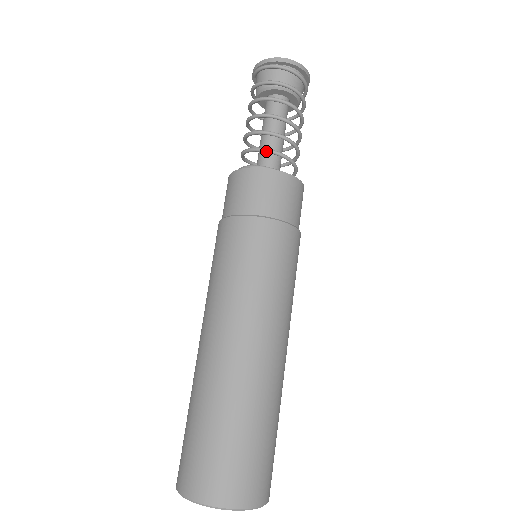
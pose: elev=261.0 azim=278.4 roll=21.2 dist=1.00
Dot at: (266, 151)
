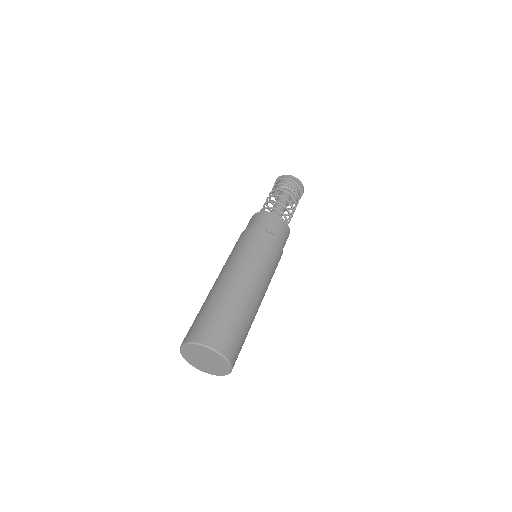
Dot at: (272, 208)
